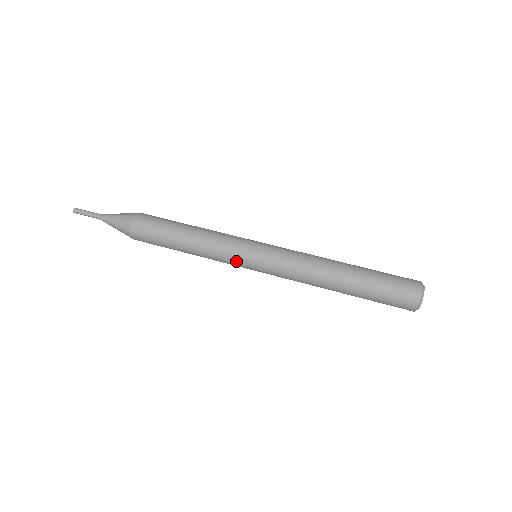
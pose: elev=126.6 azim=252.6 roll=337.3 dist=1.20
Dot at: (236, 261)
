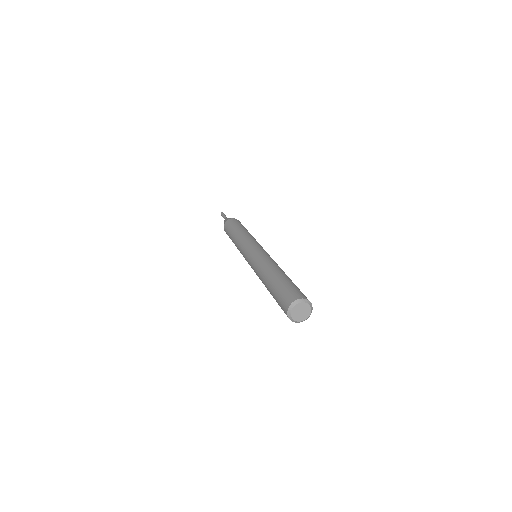
Dot at: (245, 247)
